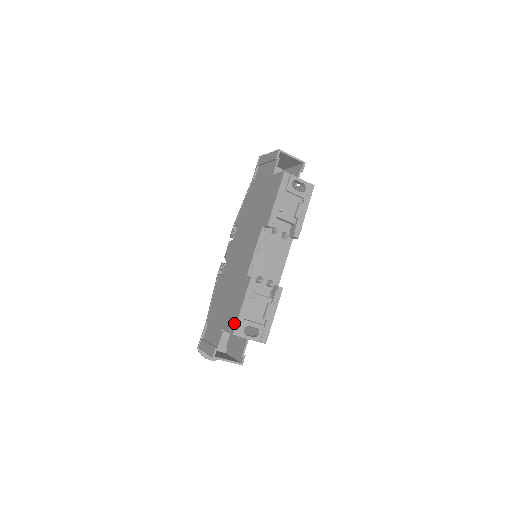
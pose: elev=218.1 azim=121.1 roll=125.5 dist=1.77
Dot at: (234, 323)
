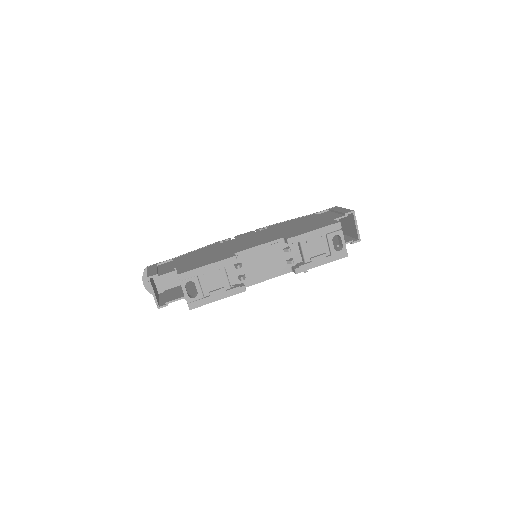
Dot at: (188, 269)
